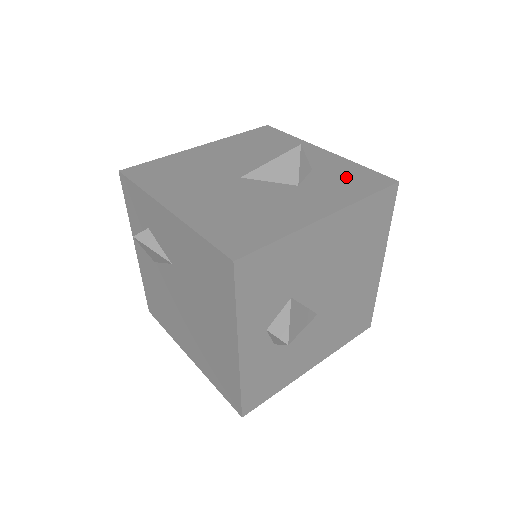
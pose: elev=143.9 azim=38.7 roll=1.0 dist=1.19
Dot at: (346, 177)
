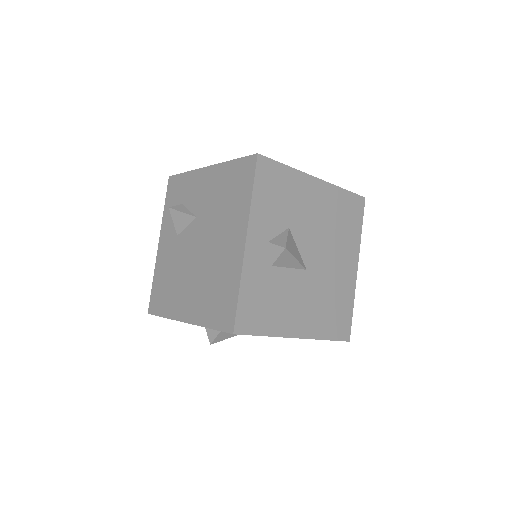
Dot at: occluded
